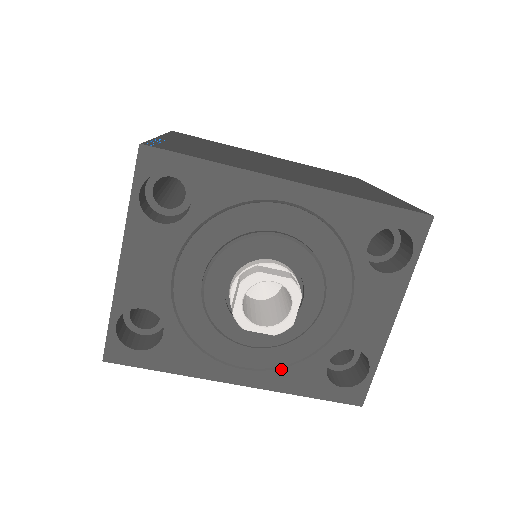
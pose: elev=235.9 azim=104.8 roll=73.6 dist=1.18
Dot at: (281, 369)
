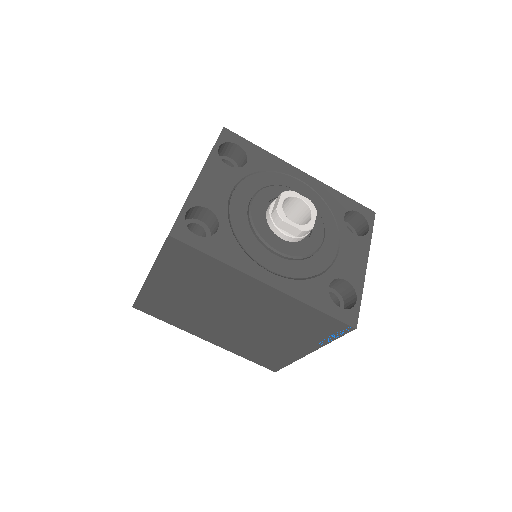
Dot at: (298, 280)
